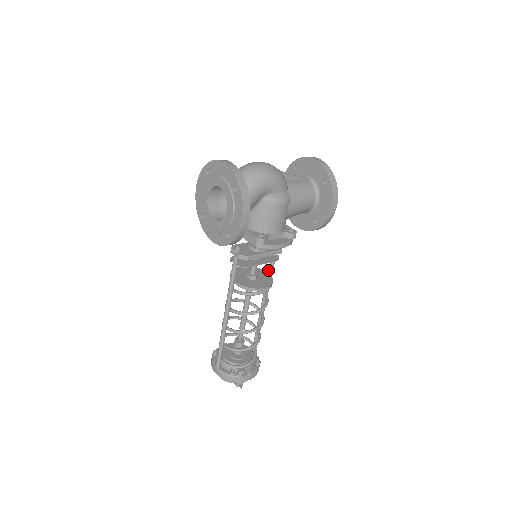
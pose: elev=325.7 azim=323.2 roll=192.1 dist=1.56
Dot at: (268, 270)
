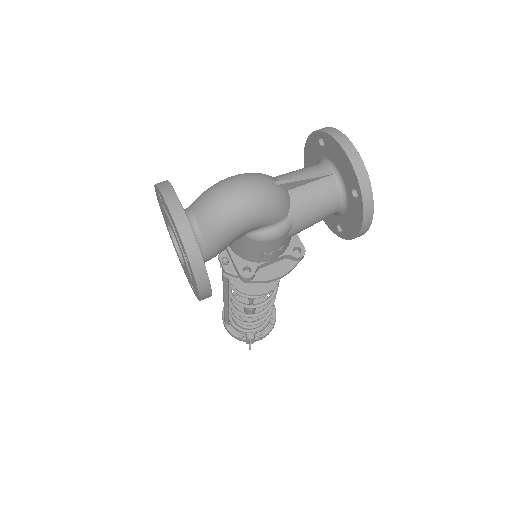
Dot at: occluded
